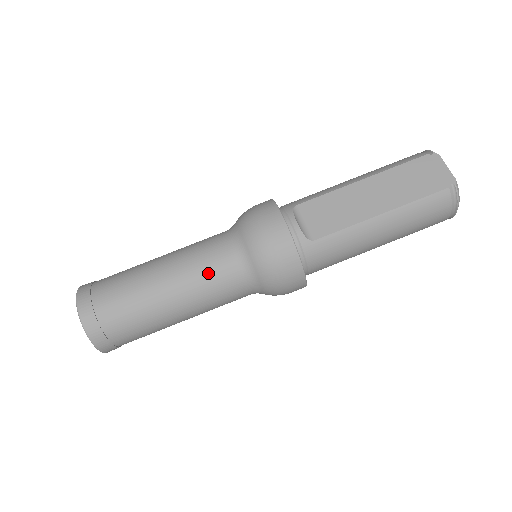
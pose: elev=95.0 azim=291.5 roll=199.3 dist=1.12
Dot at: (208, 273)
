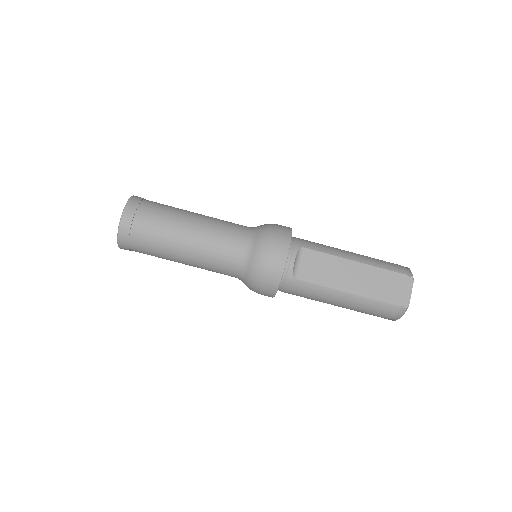
Dot at: (218, 252)
